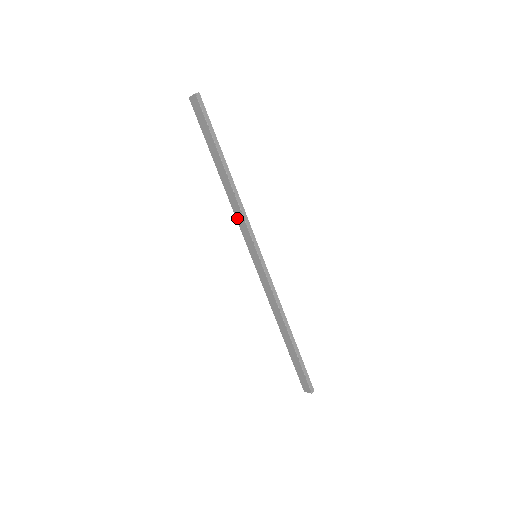
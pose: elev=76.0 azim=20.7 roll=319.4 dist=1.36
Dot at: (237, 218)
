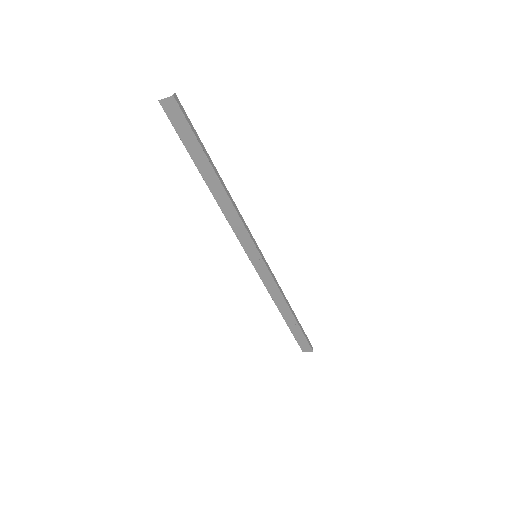
Dot at: (232, 225)
